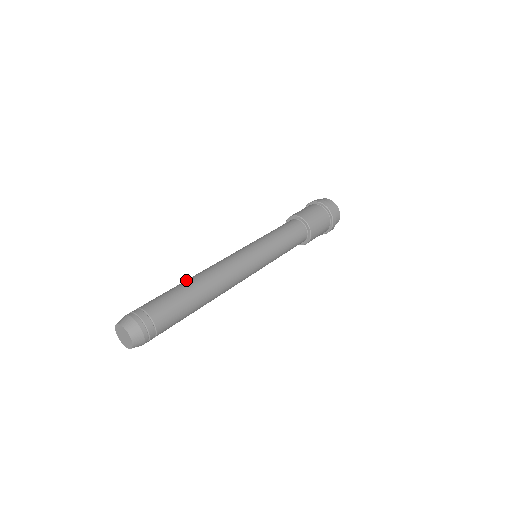
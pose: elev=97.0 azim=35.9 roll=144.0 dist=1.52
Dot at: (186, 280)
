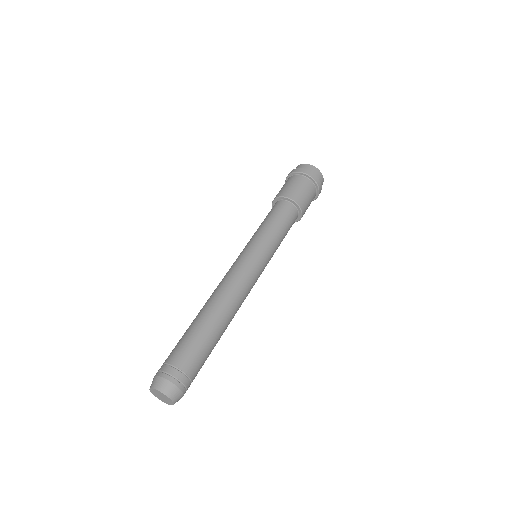
Dot at: occluded
